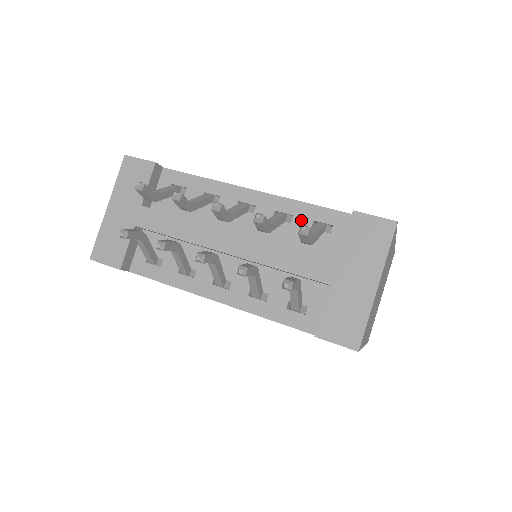
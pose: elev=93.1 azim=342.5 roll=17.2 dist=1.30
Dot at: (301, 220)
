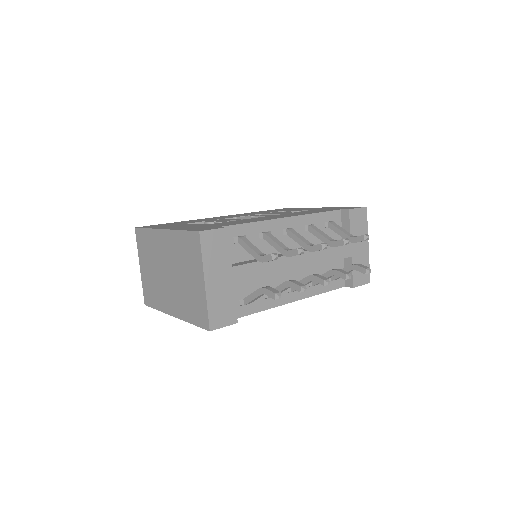
Dot at: (319, 225)
